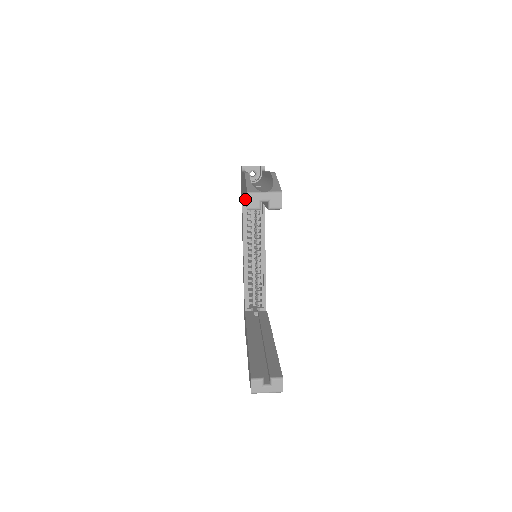
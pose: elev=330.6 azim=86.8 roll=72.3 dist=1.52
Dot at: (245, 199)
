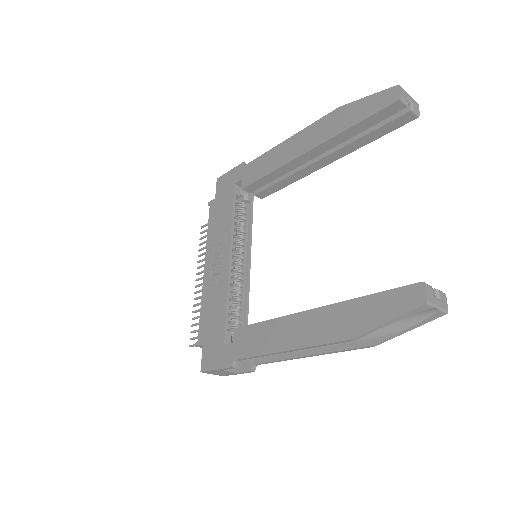
Dot at: (346, 124)
